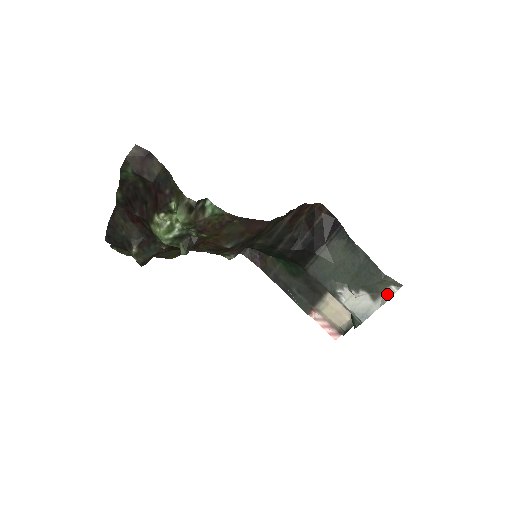
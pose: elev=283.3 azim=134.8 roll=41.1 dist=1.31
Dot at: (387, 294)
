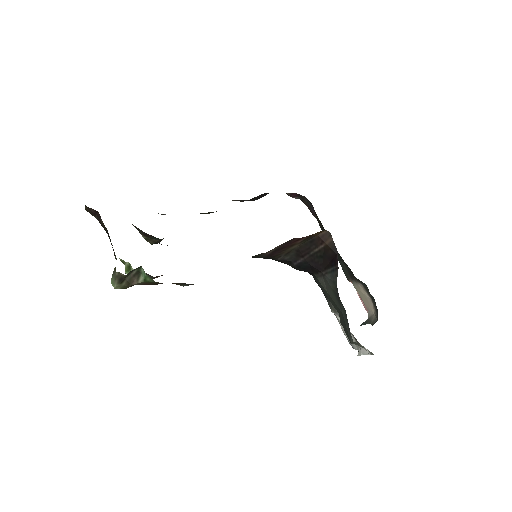
Dot at: (362, 349)
